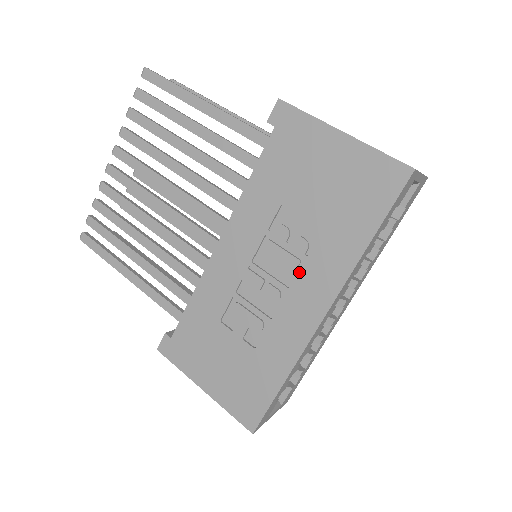
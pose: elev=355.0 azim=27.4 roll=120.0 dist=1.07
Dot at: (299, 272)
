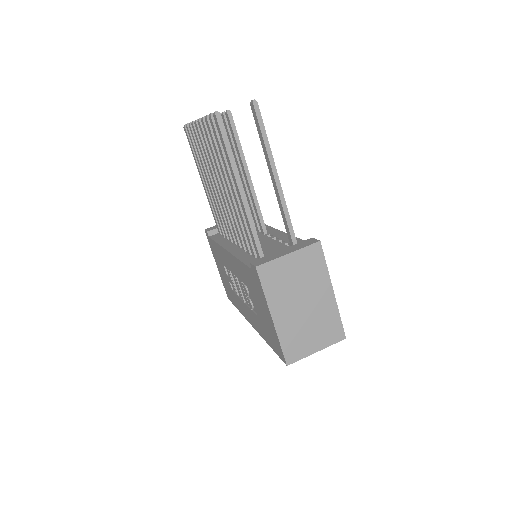
Dot at: (248, 307)
